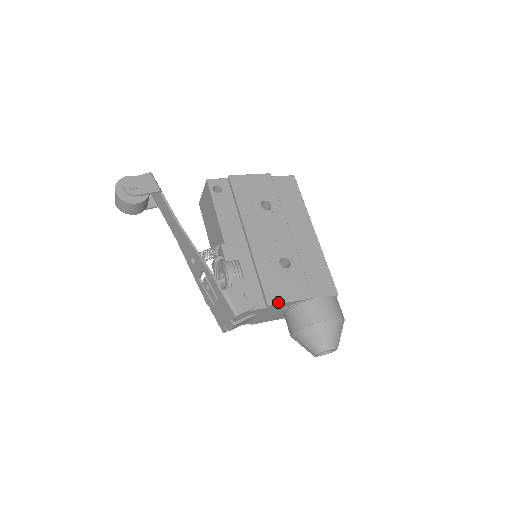
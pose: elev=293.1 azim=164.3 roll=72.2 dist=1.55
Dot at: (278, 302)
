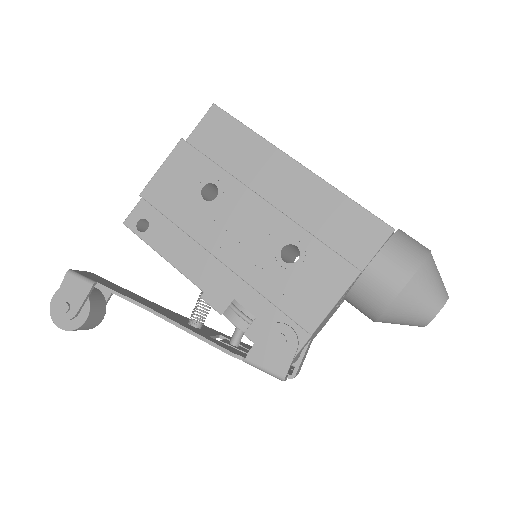
Dot at: (320, 320)
